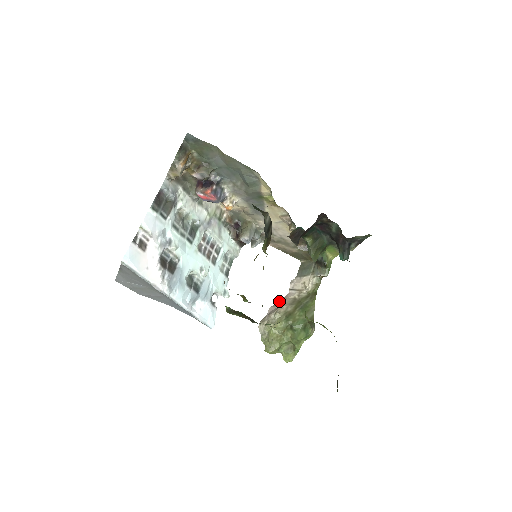
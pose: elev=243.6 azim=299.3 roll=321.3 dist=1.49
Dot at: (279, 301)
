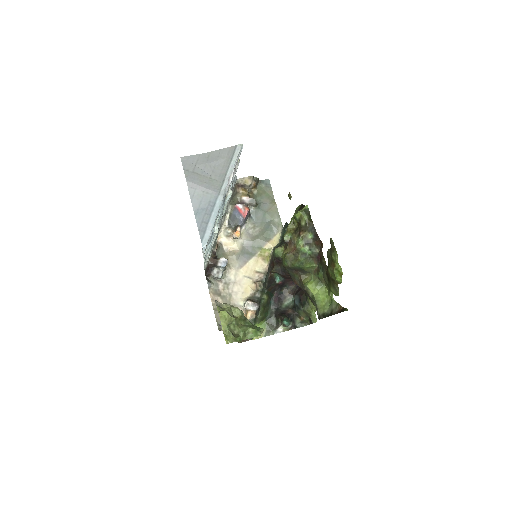
Dot at: occluded
